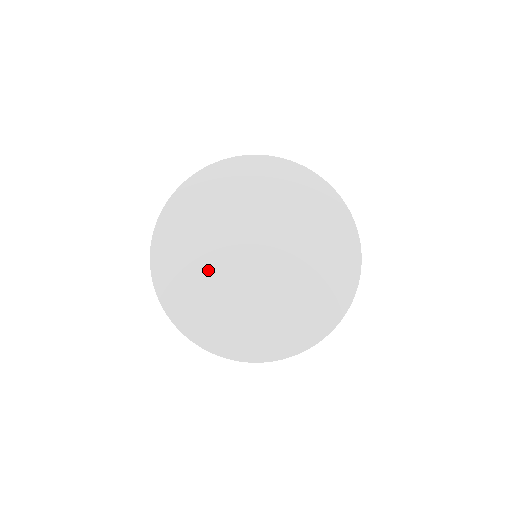
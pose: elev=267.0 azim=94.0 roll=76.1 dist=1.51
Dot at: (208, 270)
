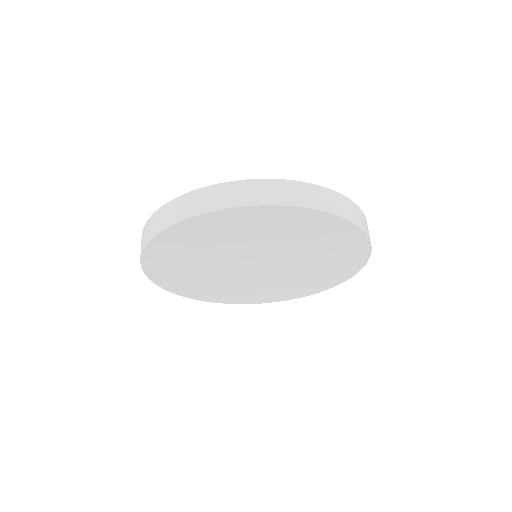
Dot at: (219, 282)
